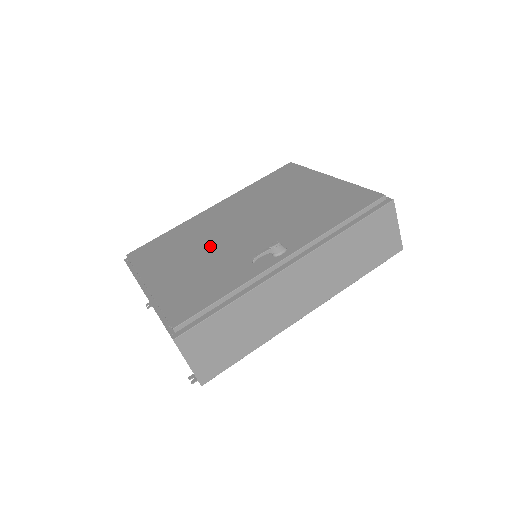
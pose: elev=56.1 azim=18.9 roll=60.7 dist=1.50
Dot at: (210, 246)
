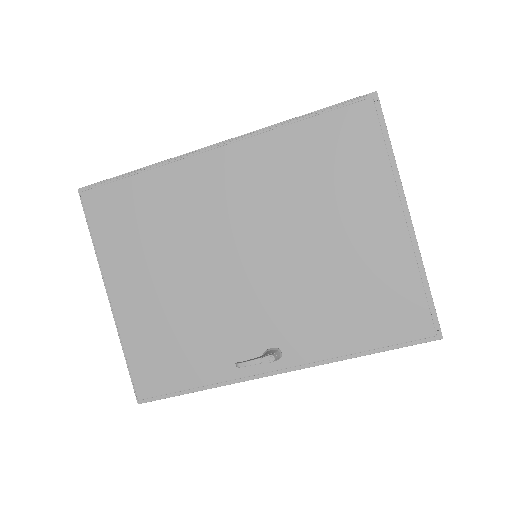
Dot at: (195, 271)
